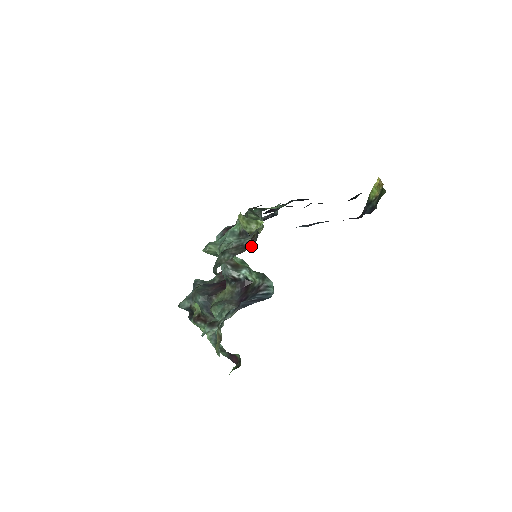
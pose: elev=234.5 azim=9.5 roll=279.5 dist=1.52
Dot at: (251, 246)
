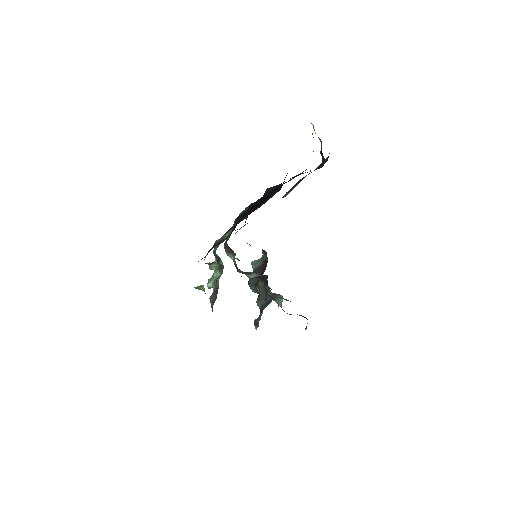
Dot at: occluded
